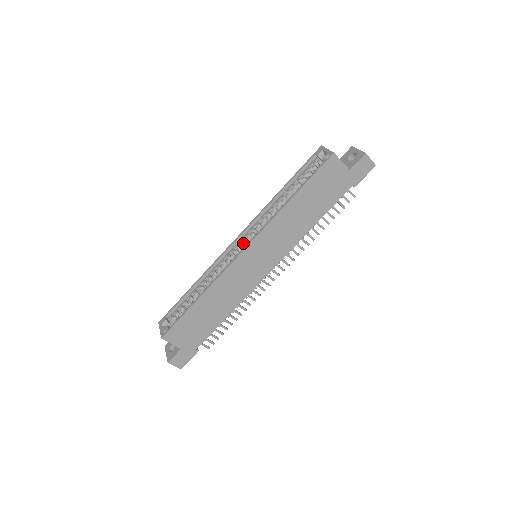
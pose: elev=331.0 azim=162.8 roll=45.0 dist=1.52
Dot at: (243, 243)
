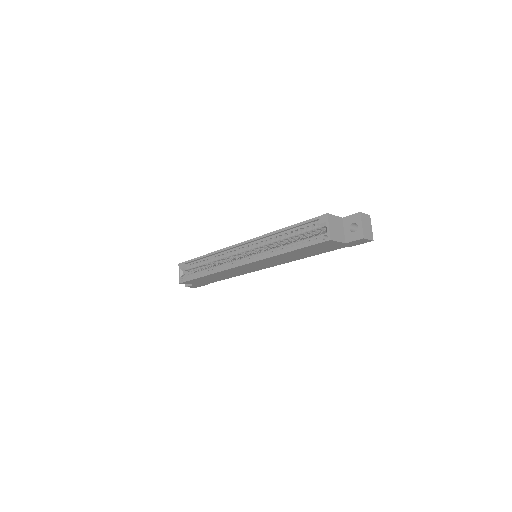
Dot at: (245, 251)
